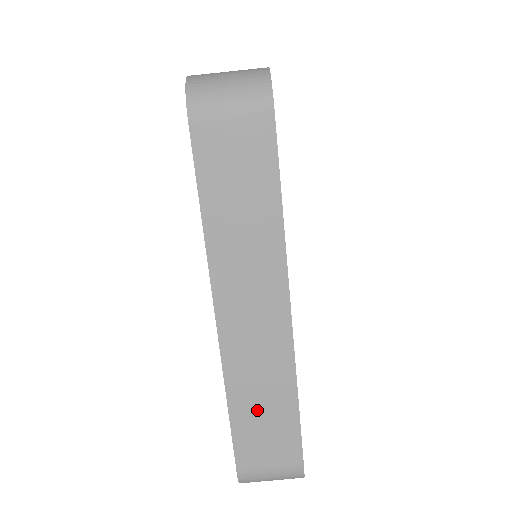
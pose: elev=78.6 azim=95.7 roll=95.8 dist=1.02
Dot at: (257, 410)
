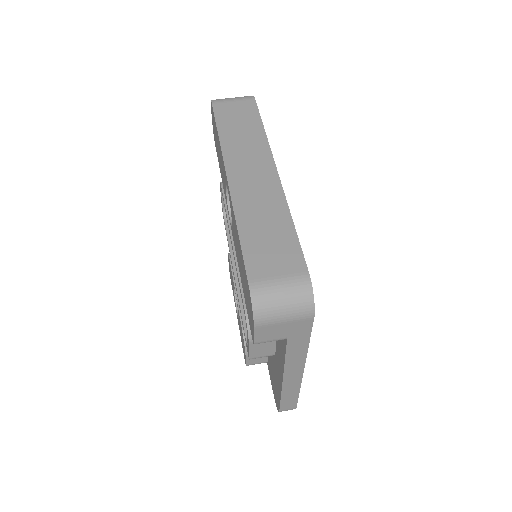
Dot at: (261, 230)
